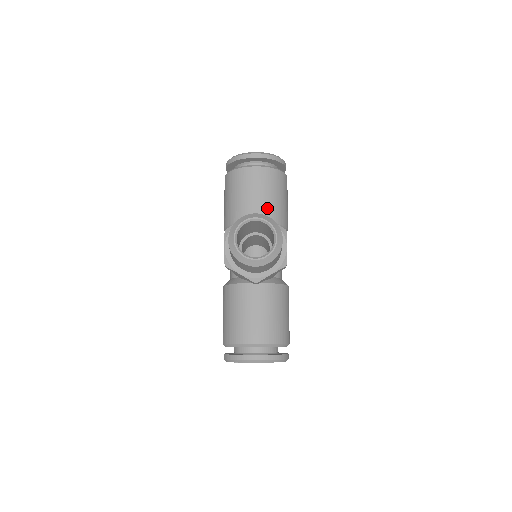
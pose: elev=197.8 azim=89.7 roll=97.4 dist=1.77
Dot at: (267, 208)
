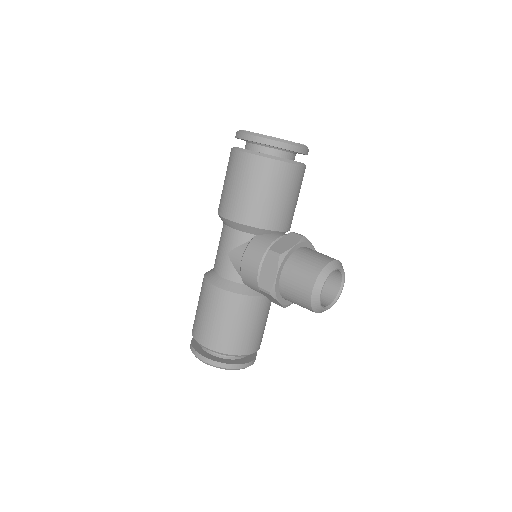
Dot at: (293, 215)
